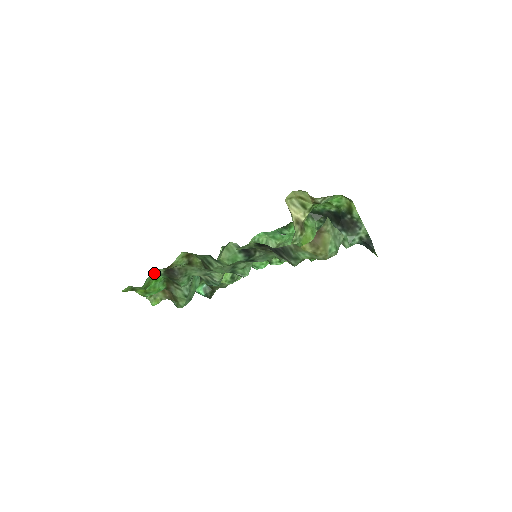
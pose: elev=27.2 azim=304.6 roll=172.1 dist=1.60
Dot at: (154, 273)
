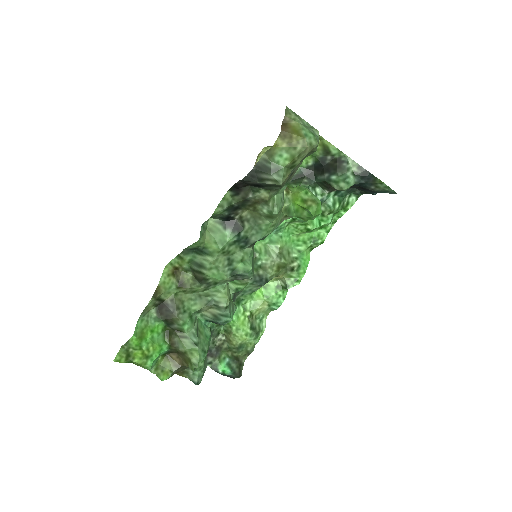
Dot at: (145, 317)
